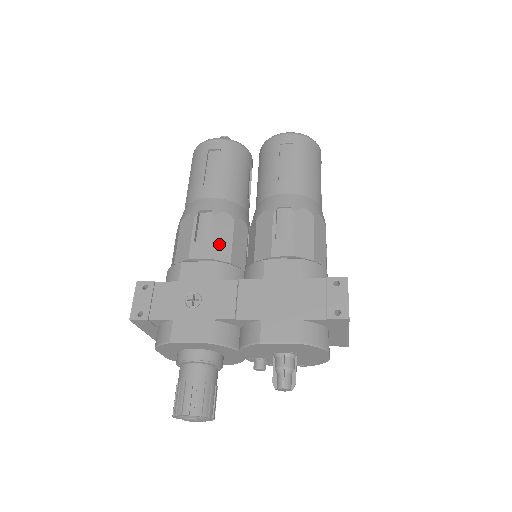
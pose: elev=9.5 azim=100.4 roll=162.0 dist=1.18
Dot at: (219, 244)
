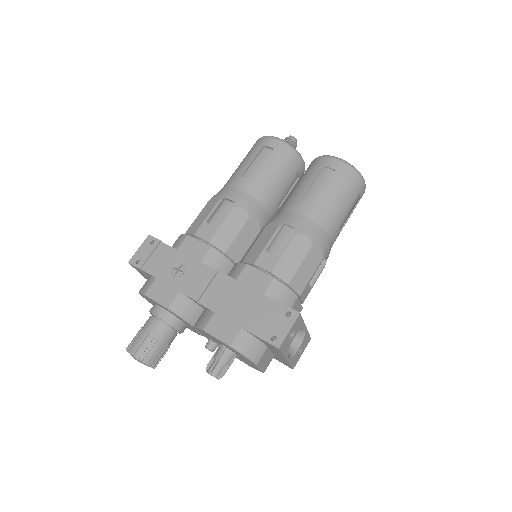
Dot at: (224, 233)
